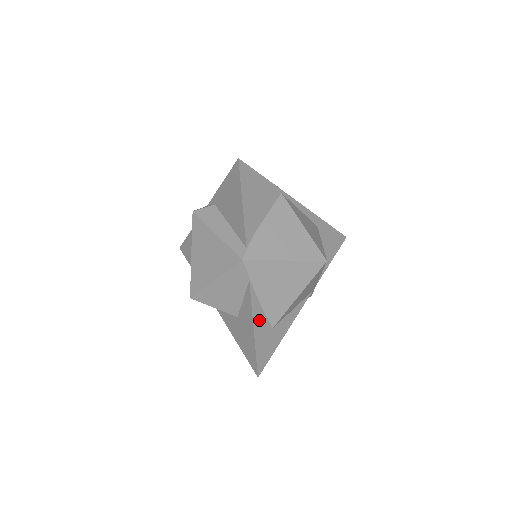
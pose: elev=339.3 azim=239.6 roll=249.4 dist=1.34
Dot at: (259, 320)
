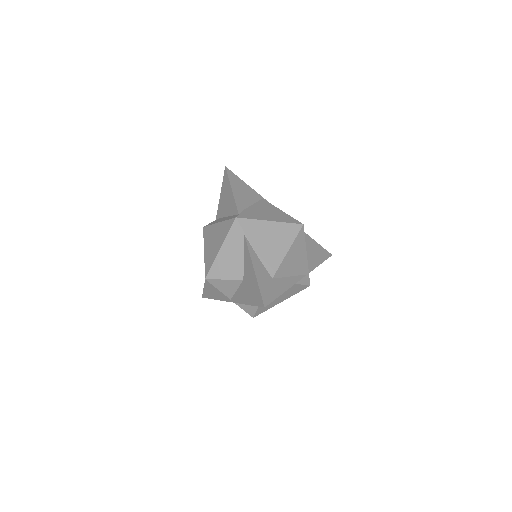
Dot at: (258, 266)
